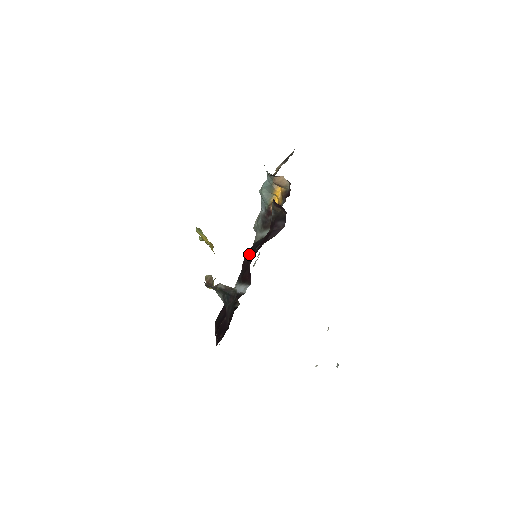
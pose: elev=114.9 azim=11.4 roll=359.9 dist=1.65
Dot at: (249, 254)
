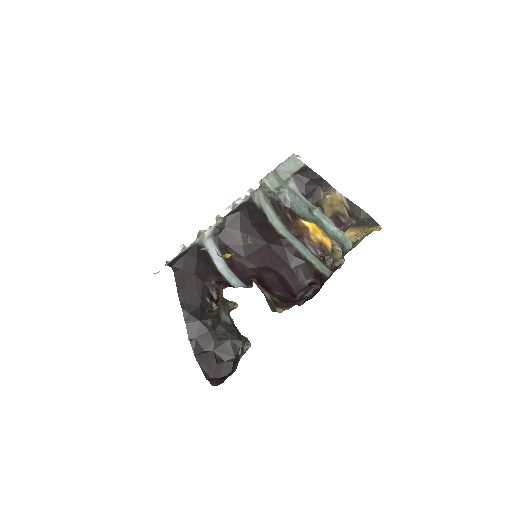
Dot at: (245, 226)
